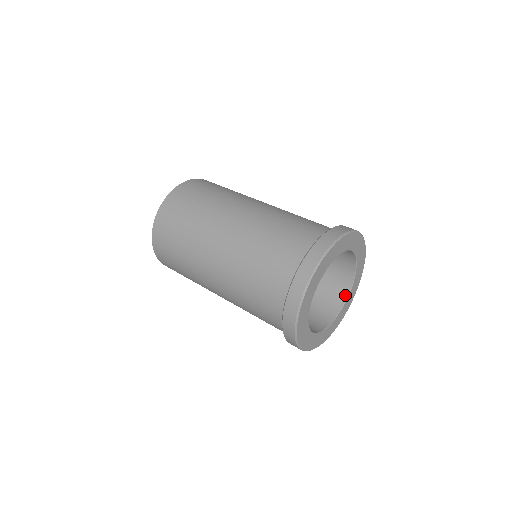
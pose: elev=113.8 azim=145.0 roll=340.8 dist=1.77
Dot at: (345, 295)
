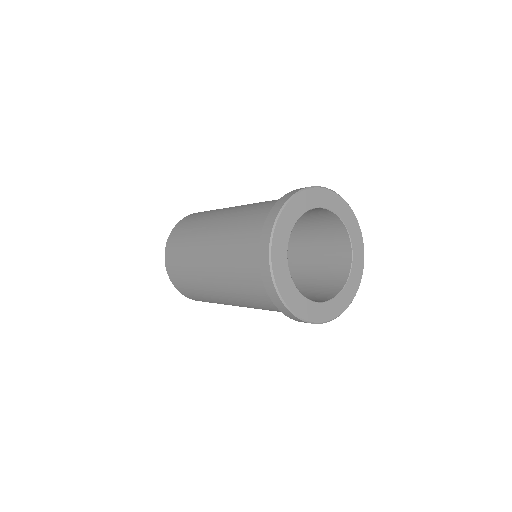
Dot at: (341, 286)
